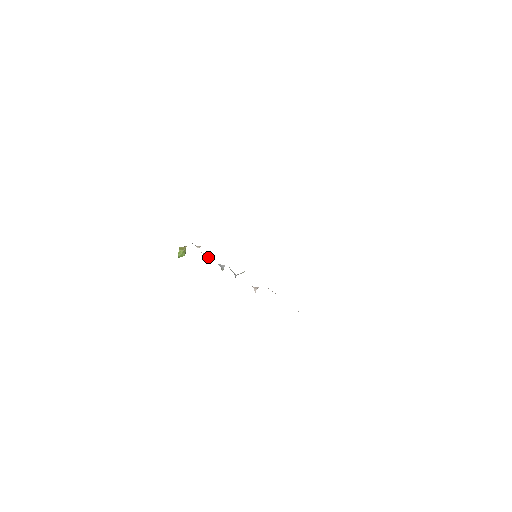
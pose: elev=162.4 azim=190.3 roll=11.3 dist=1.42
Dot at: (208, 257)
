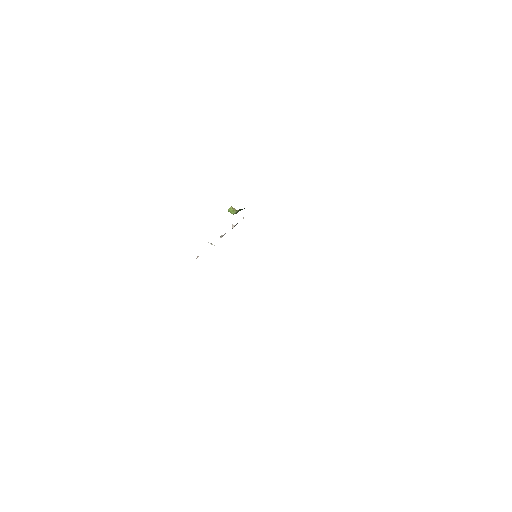
Dot at: (232, 225)
